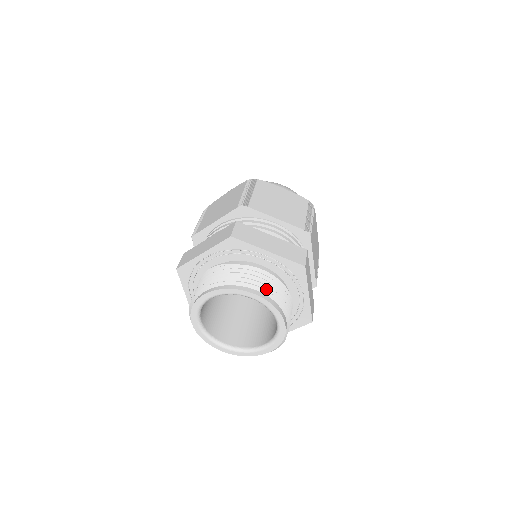
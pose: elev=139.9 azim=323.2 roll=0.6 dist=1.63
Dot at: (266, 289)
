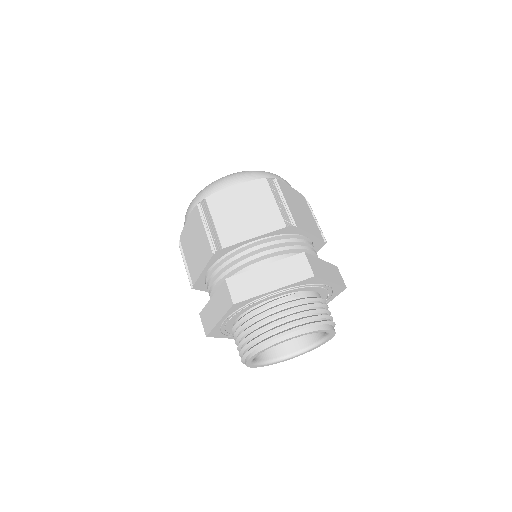
Dot at: (330, 319)
